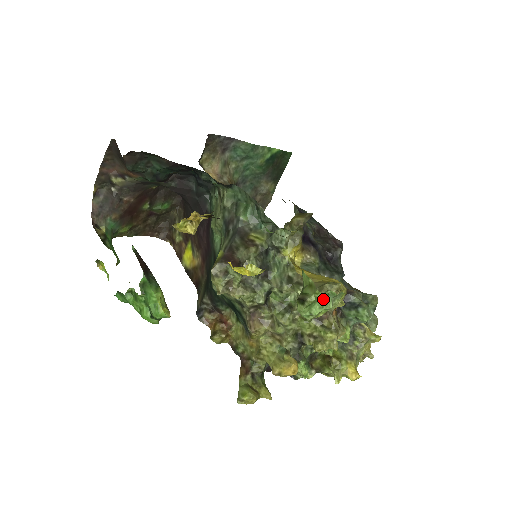
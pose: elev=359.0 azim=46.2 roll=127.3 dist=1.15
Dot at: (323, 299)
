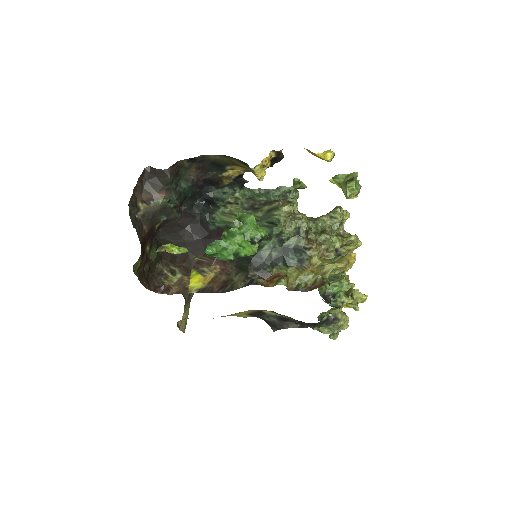
Dot at: (356, 182)
